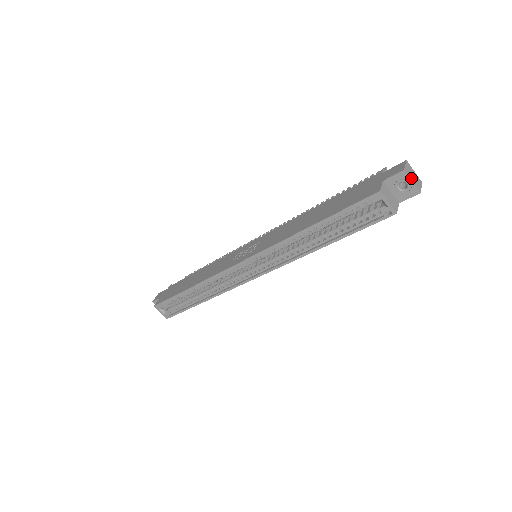
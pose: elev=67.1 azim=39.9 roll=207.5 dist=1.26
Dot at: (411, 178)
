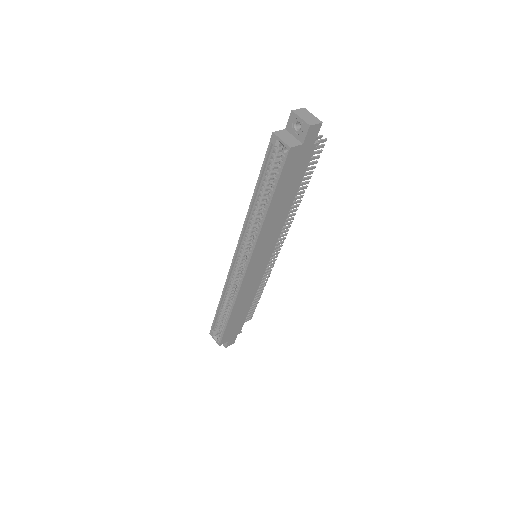
Dot at: (301, 116)
